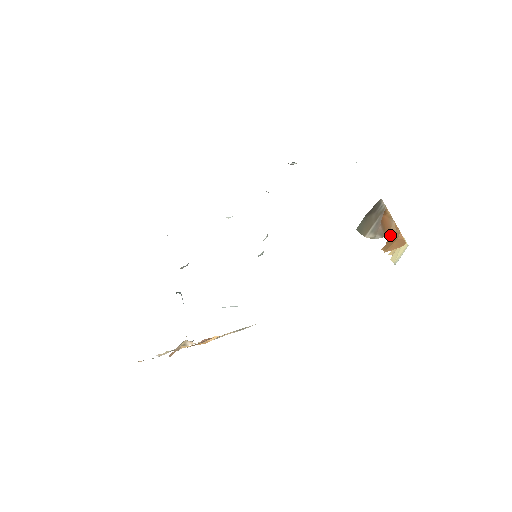
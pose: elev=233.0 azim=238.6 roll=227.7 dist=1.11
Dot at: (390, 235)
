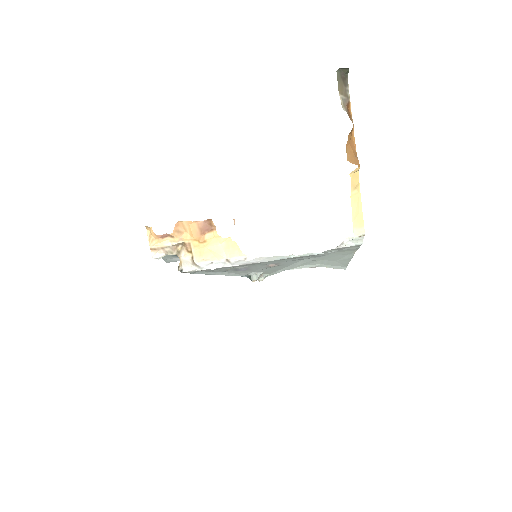
Dot at: occluded
